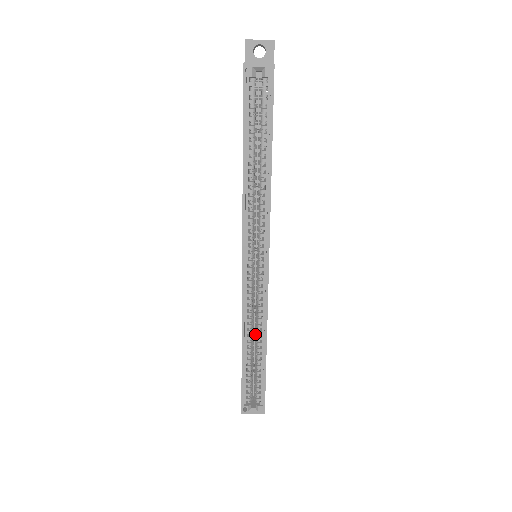
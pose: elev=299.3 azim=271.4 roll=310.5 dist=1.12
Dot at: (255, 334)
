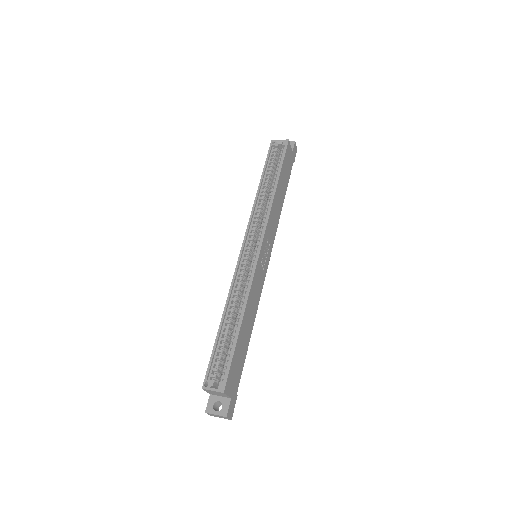
Dot at: occluded
